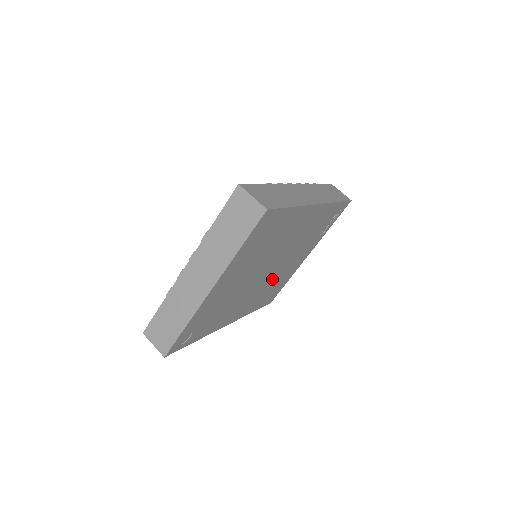
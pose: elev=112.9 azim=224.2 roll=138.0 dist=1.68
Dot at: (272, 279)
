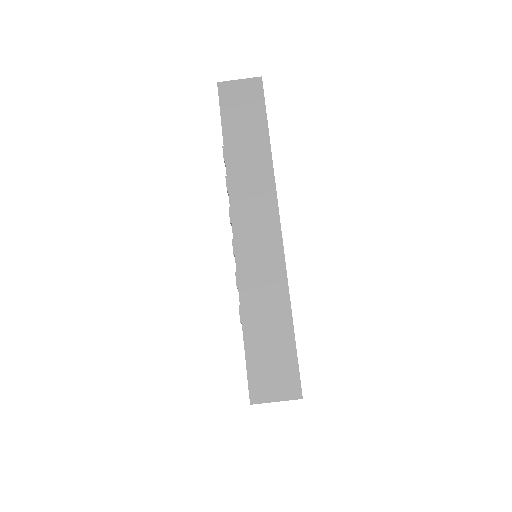
Dot at: occluded
